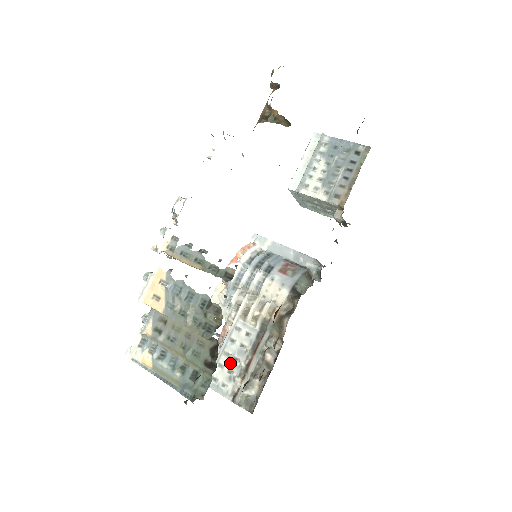
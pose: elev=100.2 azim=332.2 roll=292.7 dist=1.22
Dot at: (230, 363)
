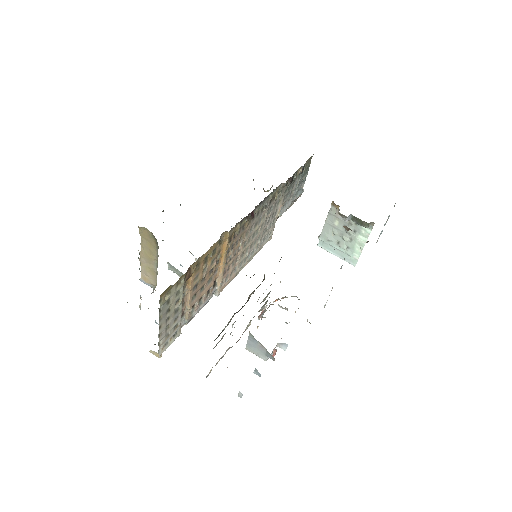
Dot at: occluded
